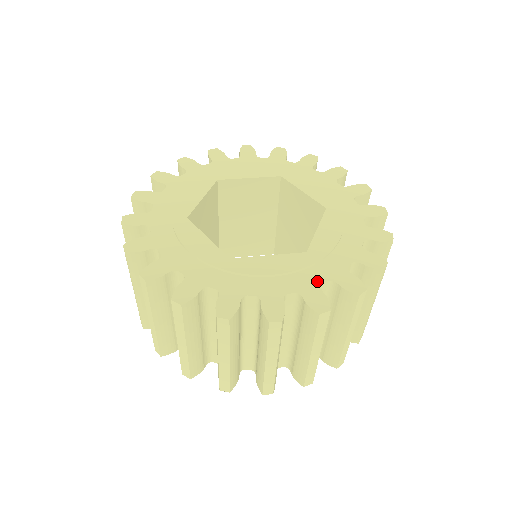
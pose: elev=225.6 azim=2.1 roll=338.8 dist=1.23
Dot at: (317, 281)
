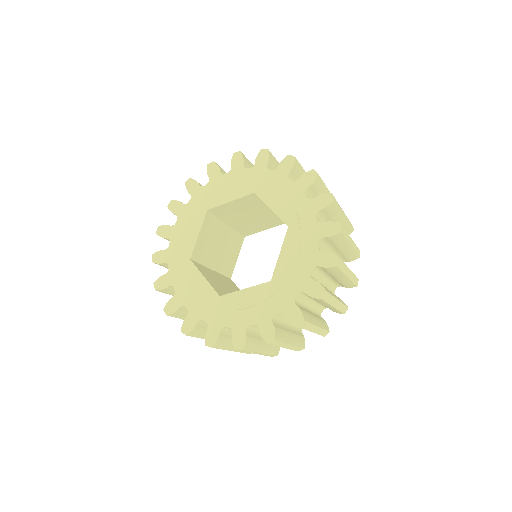
Dot at: (203, 316)
